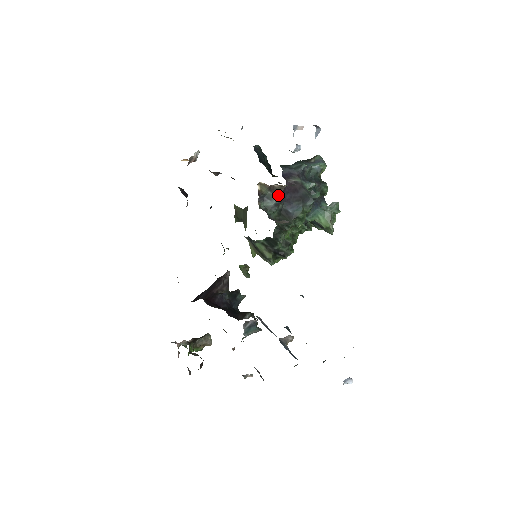
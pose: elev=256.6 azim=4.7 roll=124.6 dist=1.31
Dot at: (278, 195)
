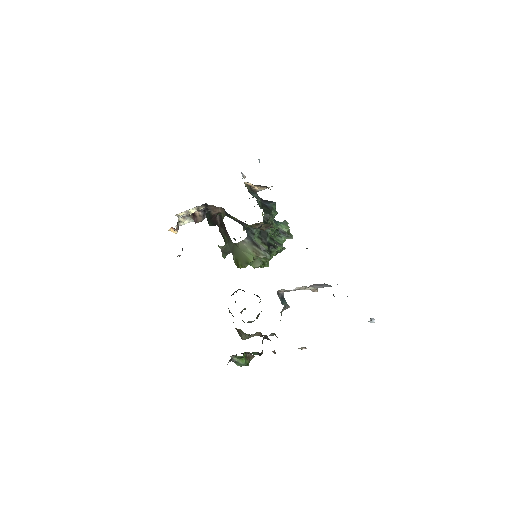
Dot at: occluded
